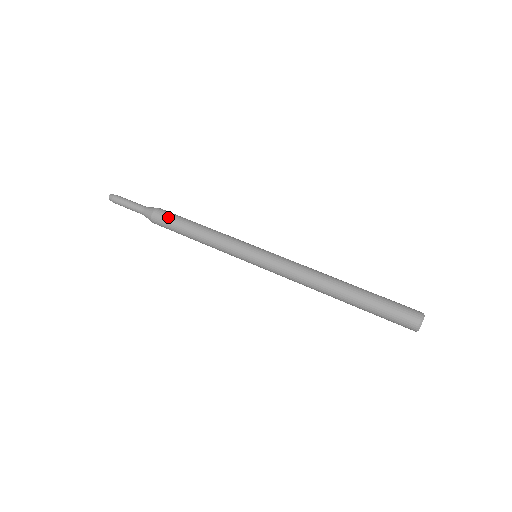
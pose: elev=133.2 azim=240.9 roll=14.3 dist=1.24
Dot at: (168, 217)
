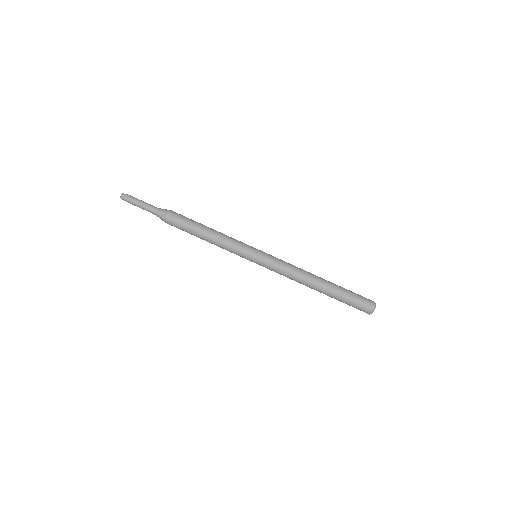
Dot at: (182, 219)
